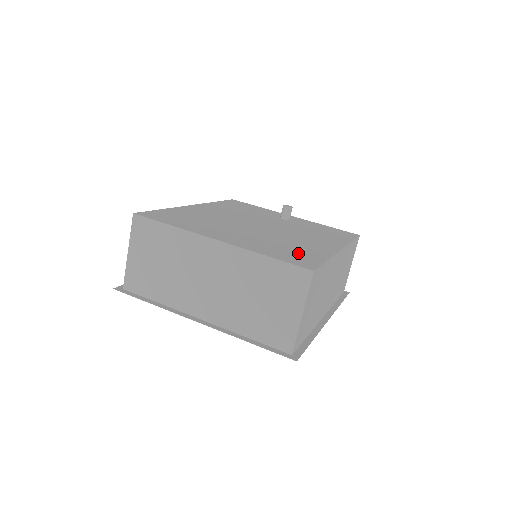
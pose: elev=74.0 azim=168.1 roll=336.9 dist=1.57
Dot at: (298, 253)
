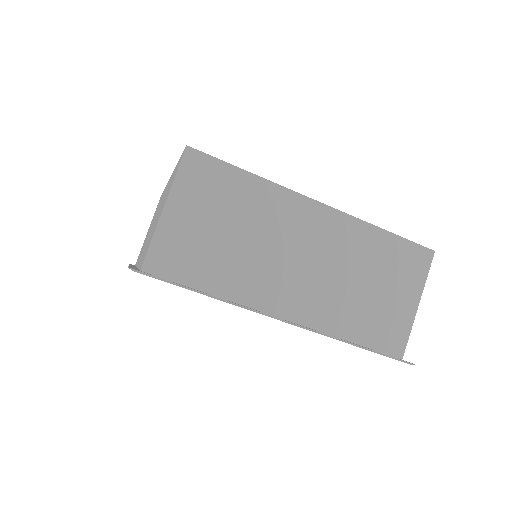
Dot at: occluded
